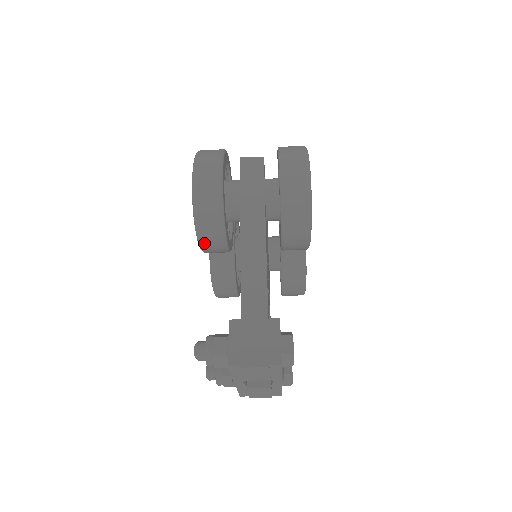
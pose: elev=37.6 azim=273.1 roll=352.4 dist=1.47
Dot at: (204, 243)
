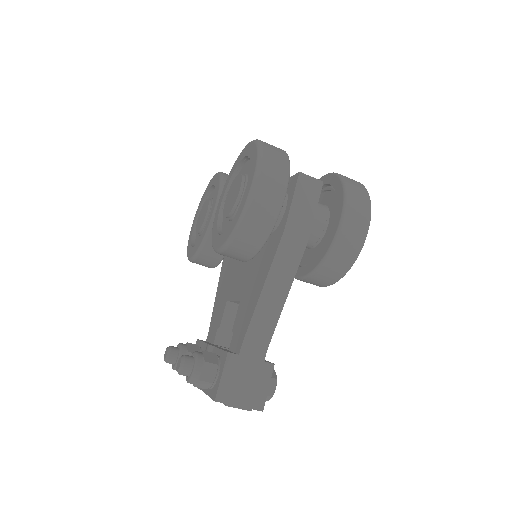
Dot at: (225, 254)
